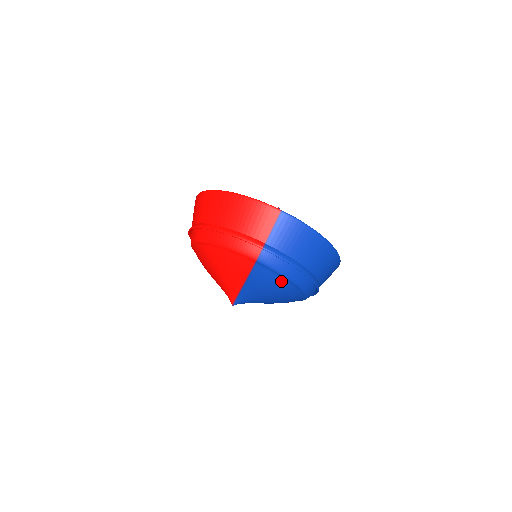
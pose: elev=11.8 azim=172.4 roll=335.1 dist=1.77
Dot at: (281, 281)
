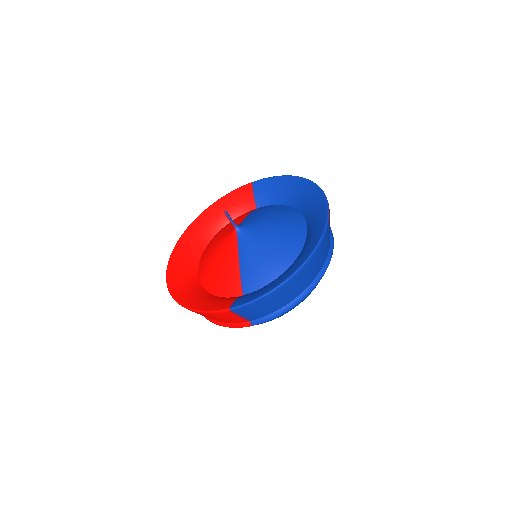
Dot at: occluded
